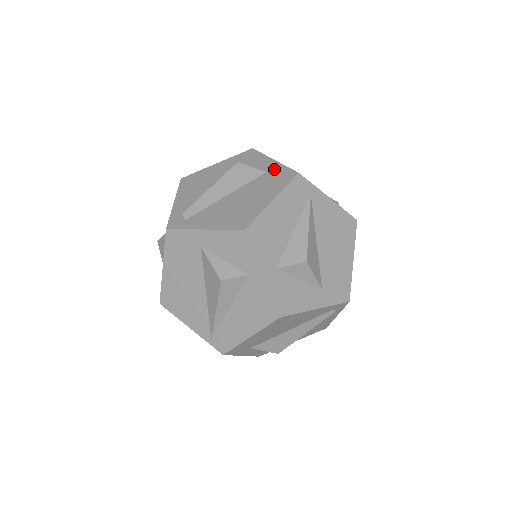
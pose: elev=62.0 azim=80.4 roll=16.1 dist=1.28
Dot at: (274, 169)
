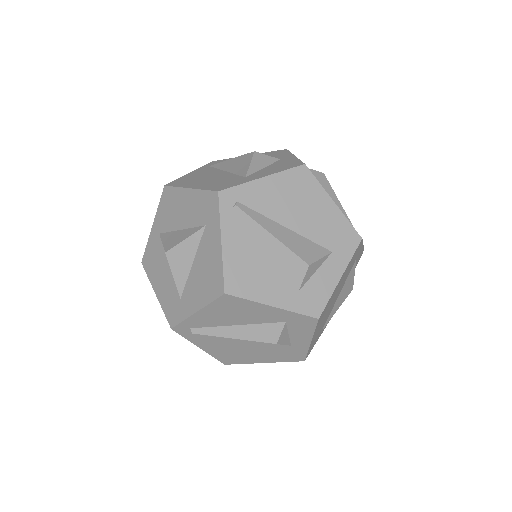
Dot at: (298, 349)
